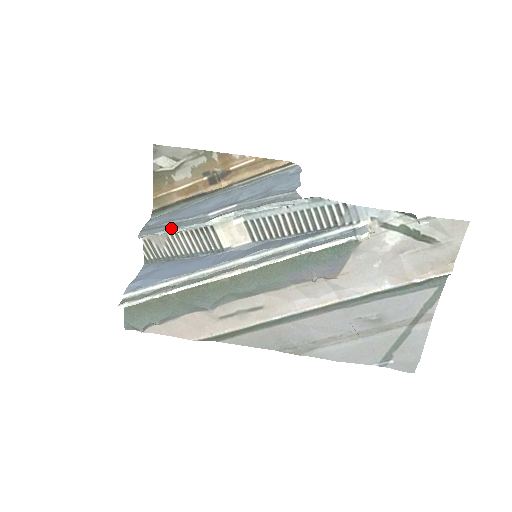
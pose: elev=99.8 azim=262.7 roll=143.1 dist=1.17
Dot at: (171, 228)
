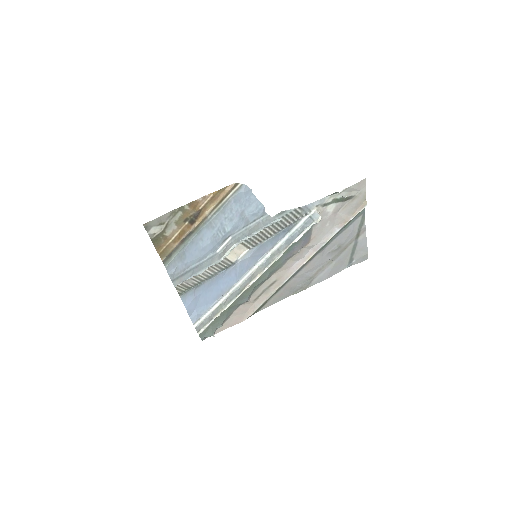
Dot at: (197, 272)
